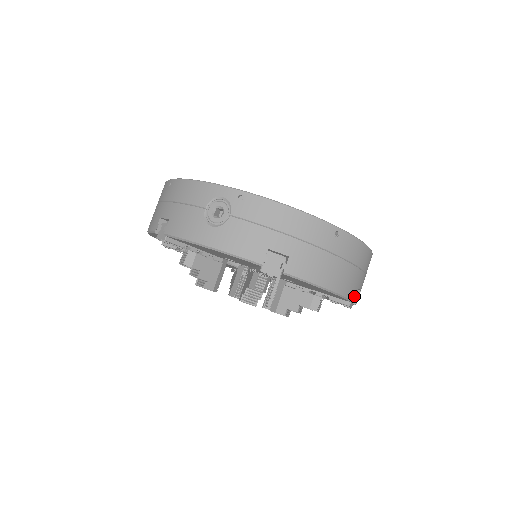
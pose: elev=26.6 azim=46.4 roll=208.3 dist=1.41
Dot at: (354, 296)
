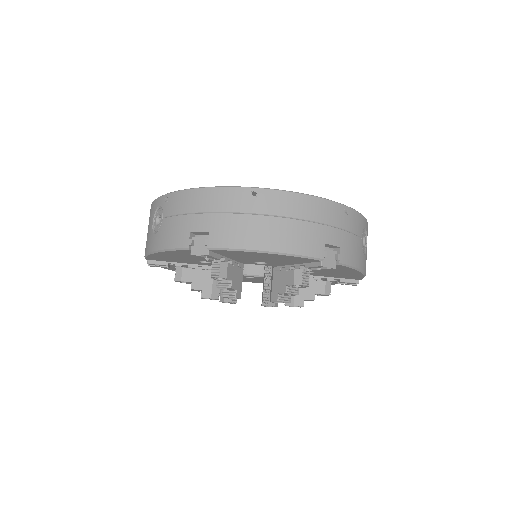
Dot at: (318, 253)
